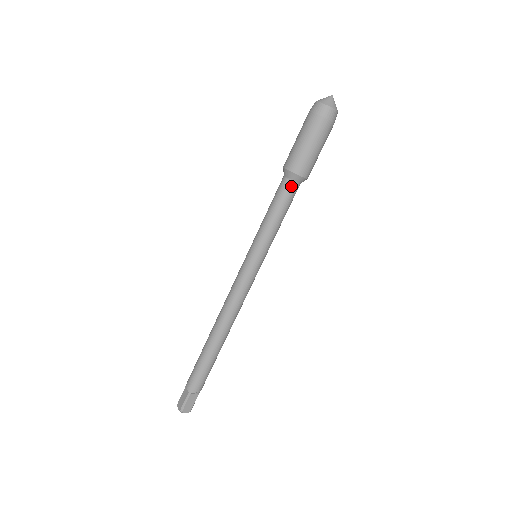
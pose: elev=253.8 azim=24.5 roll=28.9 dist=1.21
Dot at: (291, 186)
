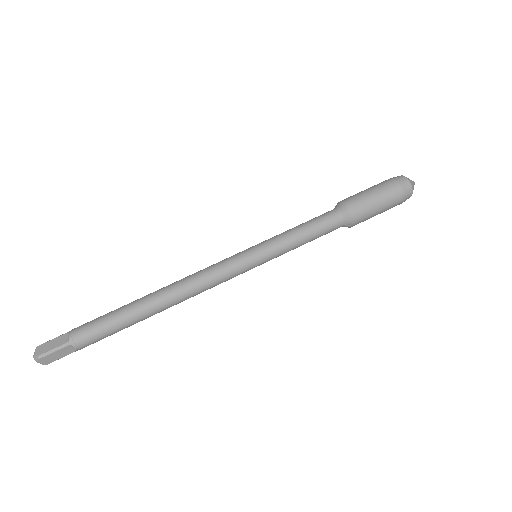
Dot at: (337, 222)
